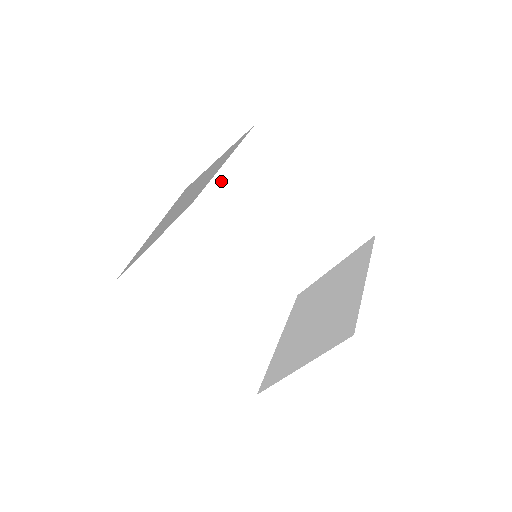
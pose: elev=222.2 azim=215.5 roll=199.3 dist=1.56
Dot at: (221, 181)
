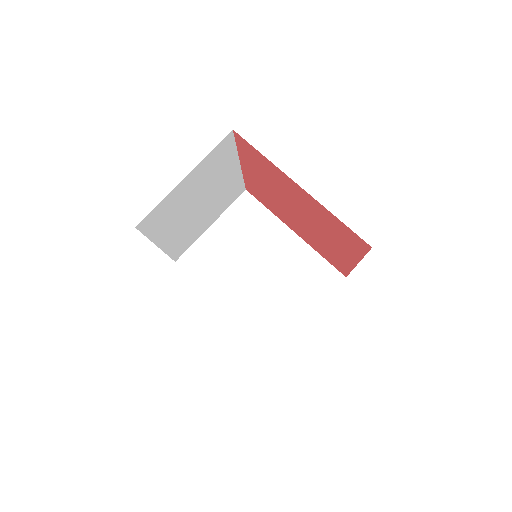
Dot at: (209, 237)
